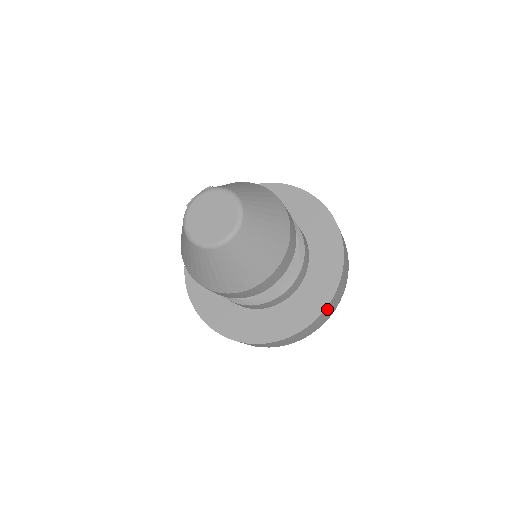
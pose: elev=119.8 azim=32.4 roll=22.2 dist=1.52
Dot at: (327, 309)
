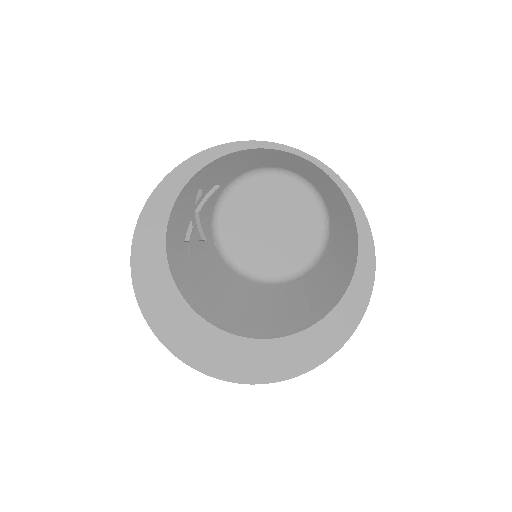
Dot at: occluded
